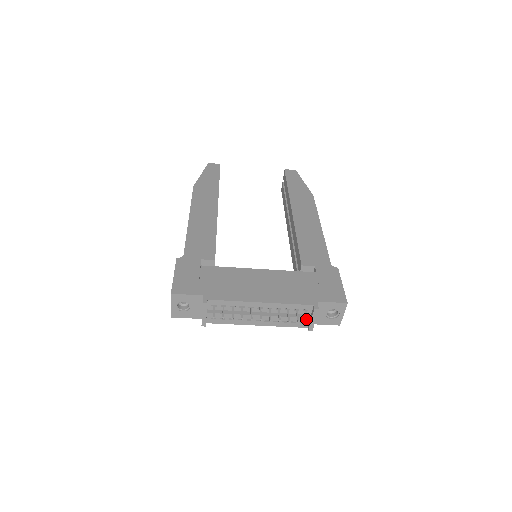
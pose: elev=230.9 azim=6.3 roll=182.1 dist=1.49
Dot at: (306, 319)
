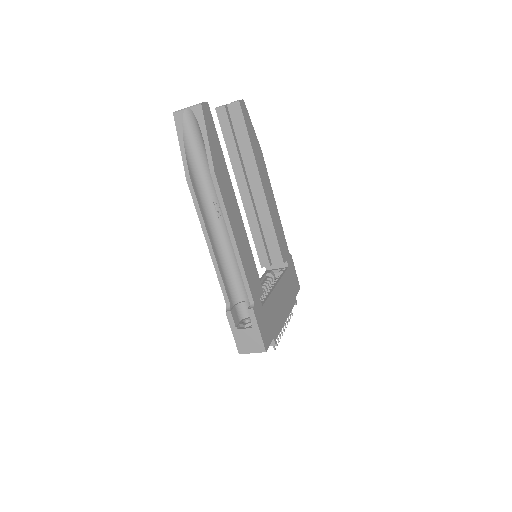
Dot at: (292, 314)
